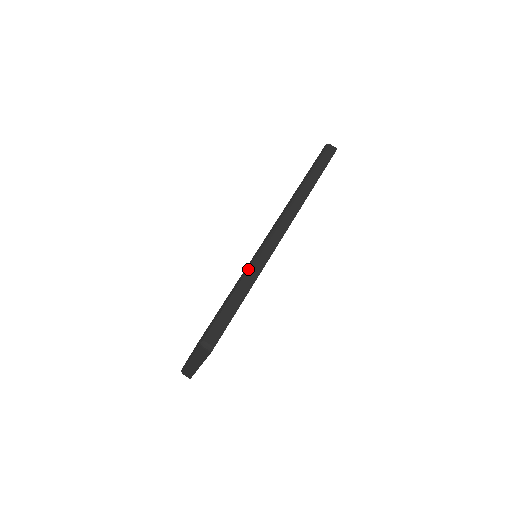
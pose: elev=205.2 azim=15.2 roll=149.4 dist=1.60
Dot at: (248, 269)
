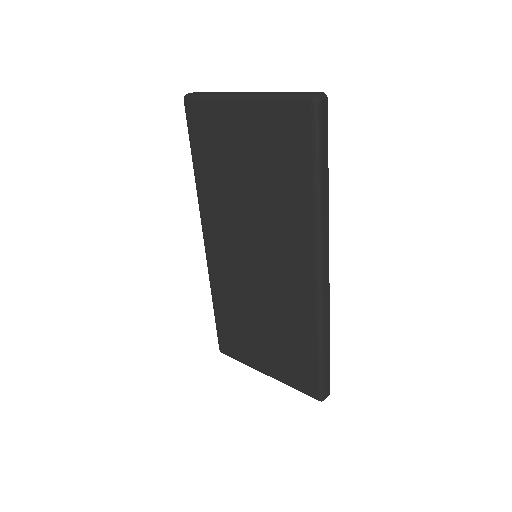
Dot at: (322, 330)
